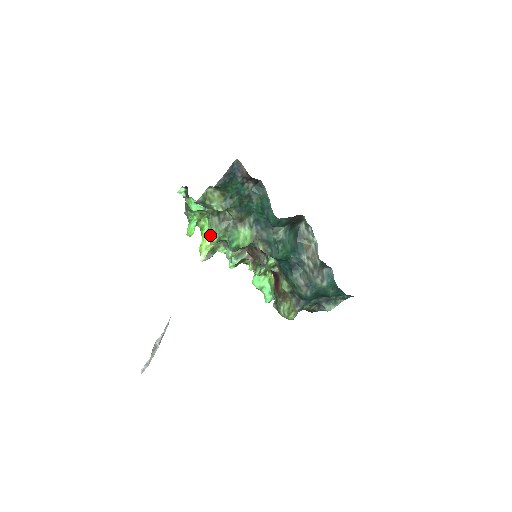
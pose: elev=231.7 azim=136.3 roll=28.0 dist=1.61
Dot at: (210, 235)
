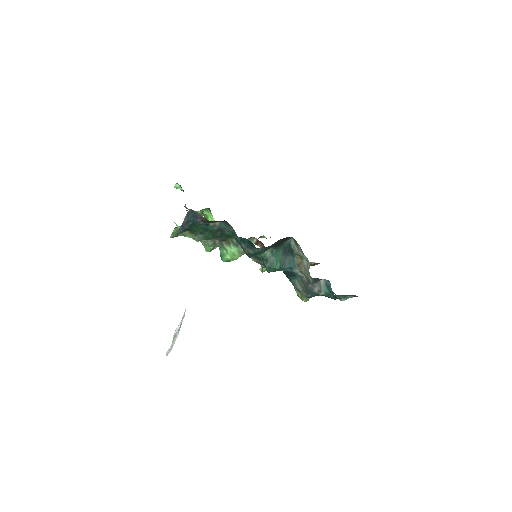
Dot at: occluded
